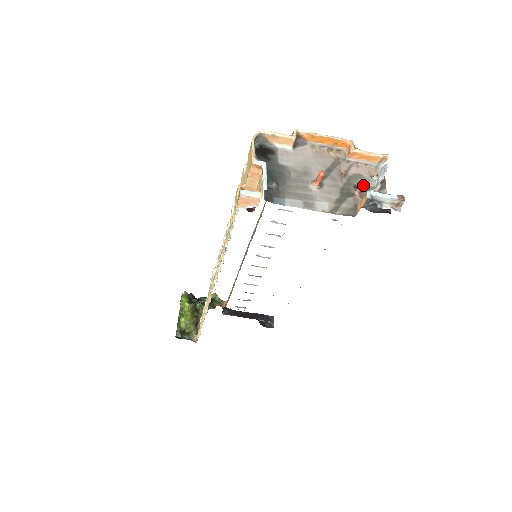
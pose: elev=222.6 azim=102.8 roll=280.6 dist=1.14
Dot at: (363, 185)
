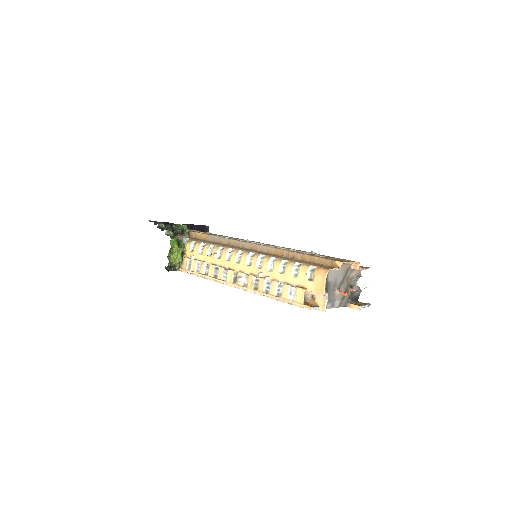
Dot at: (355, 290)
